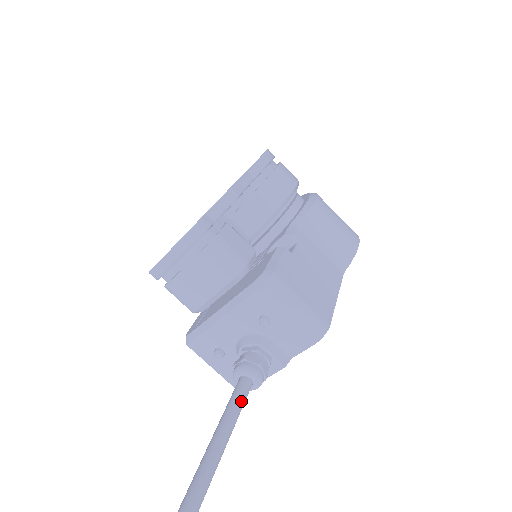
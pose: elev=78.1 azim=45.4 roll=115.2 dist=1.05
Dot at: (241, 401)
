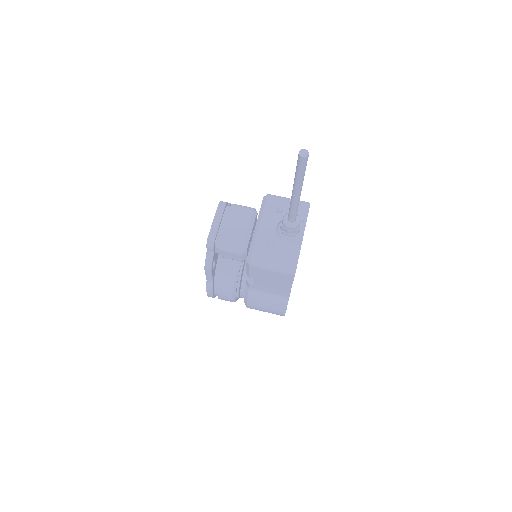
Dot at: occluded
